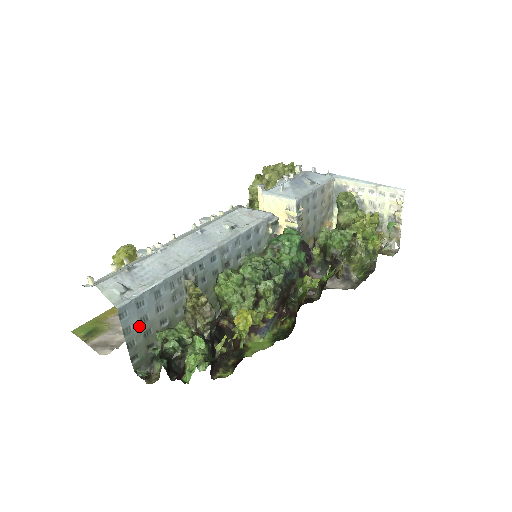
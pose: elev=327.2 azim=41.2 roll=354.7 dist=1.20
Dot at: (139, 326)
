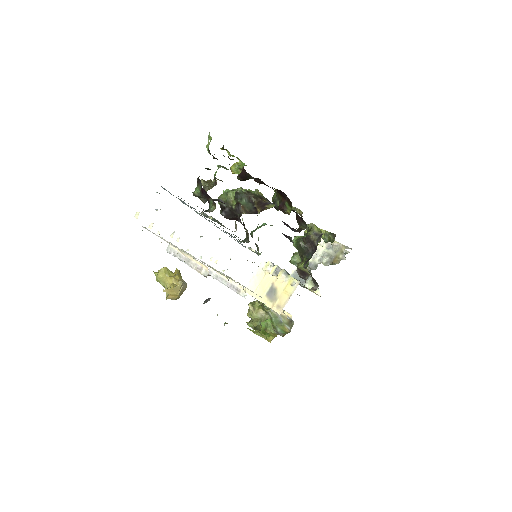
Dot at: occluded
